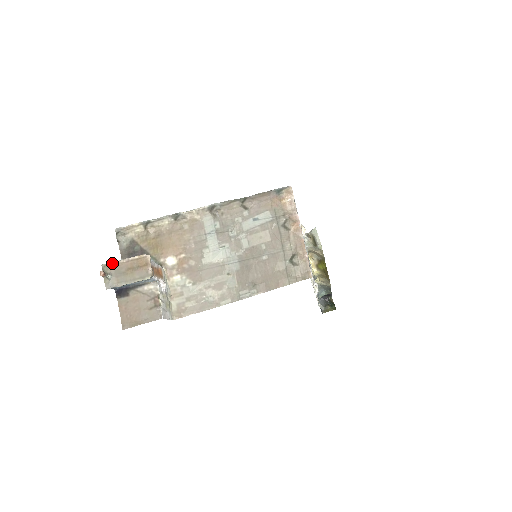
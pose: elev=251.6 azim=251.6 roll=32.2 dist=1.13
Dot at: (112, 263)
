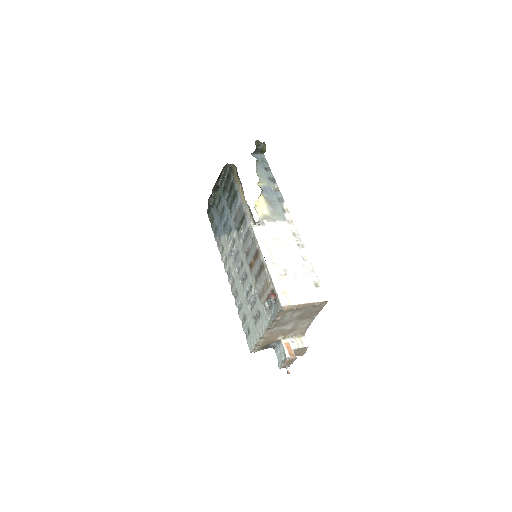
Dot at: (282, 367)
